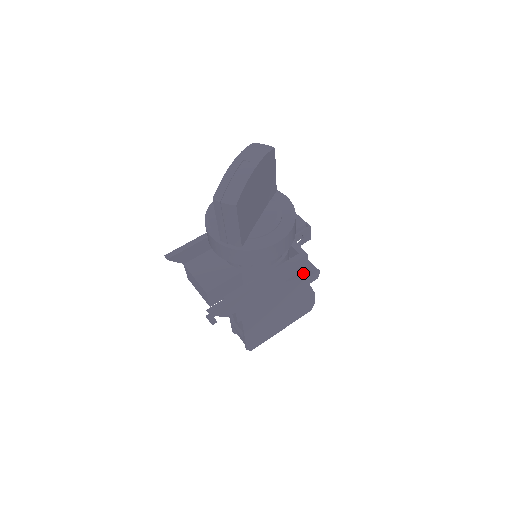
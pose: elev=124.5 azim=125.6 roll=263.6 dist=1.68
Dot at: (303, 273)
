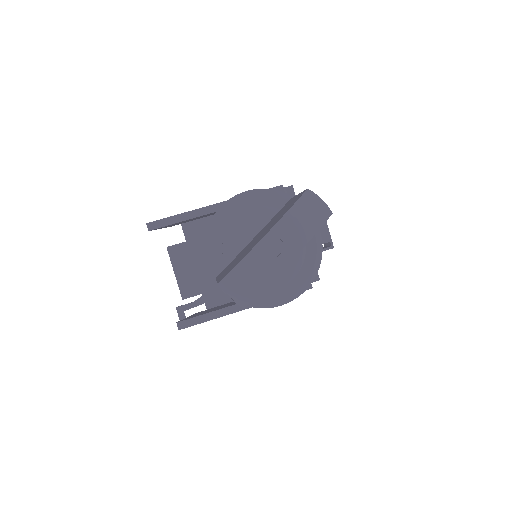
Dot at: occluded
